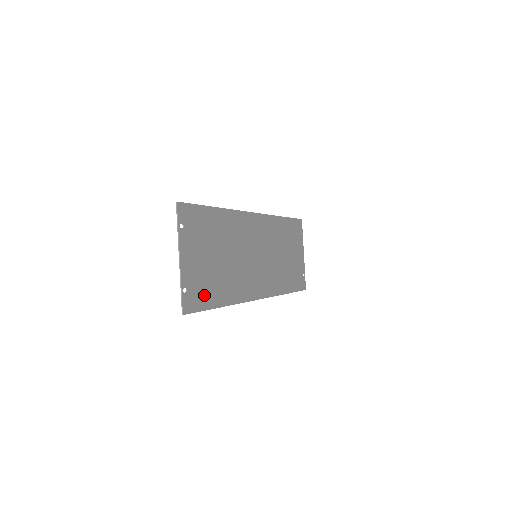
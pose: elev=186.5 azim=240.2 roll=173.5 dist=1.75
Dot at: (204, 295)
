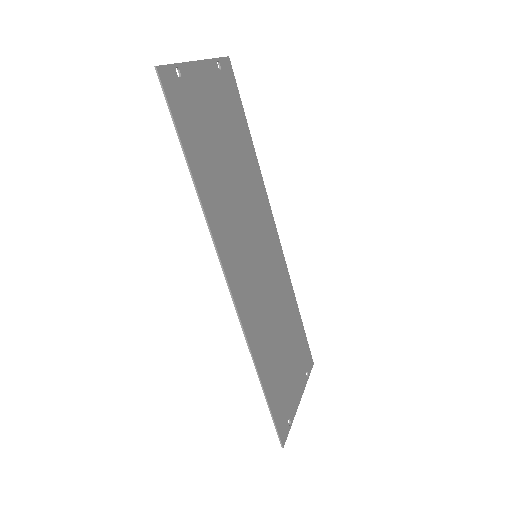
Dot at: (188, 123)
